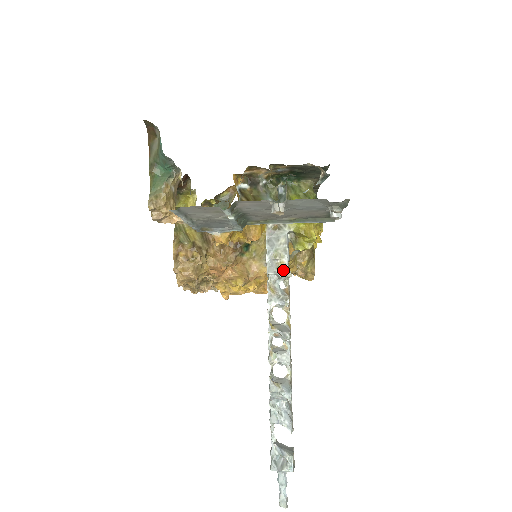
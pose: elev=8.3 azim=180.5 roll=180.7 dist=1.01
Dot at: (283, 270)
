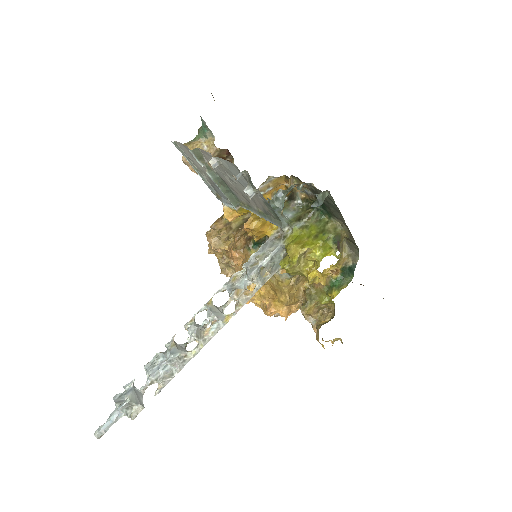
Dot at: (252, 268)
